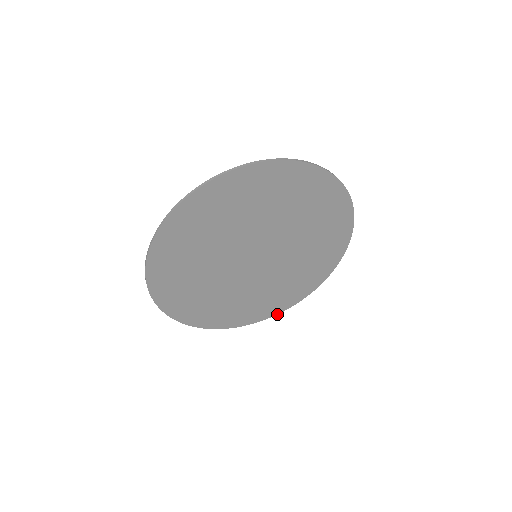
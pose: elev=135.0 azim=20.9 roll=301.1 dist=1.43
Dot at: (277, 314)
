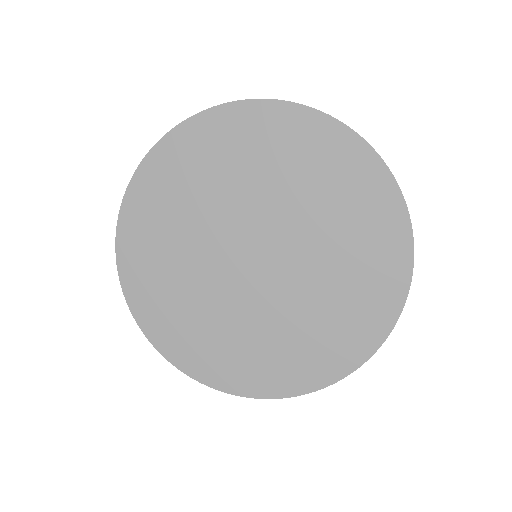
Dot at: (371, 356)
